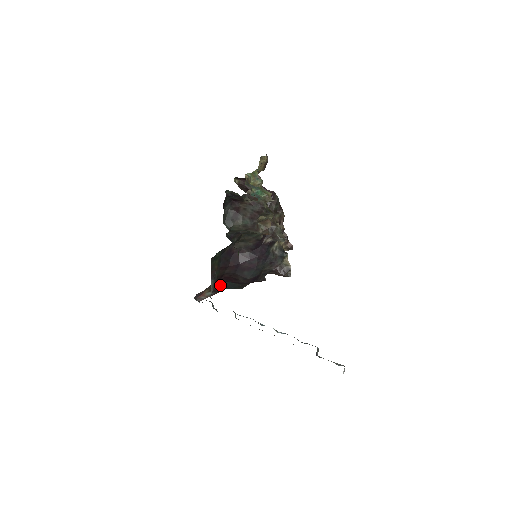
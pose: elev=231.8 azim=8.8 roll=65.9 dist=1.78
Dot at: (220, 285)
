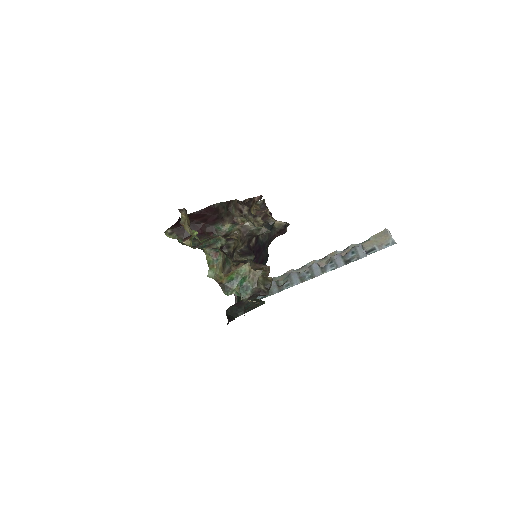
Dot at: occluded
